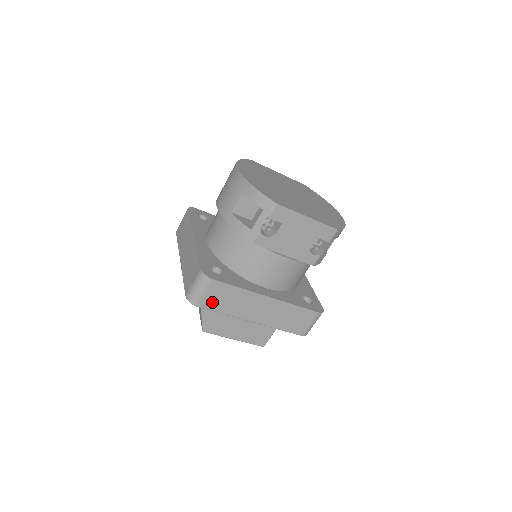
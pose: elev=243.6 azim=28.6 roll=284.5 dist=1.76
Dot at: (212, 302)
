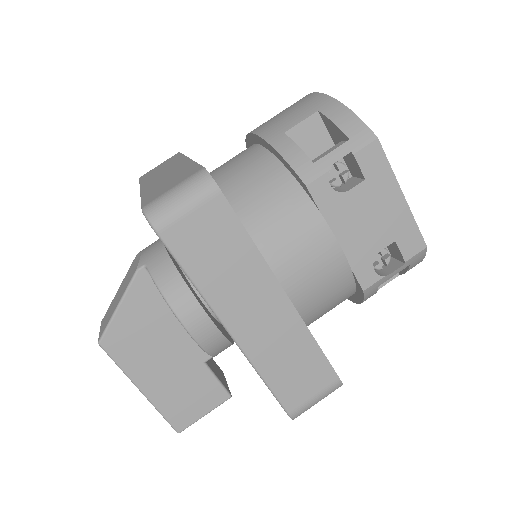
Dot at: (189, 241)
